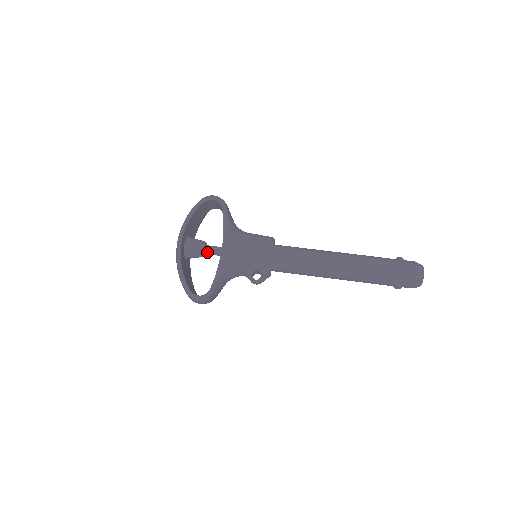
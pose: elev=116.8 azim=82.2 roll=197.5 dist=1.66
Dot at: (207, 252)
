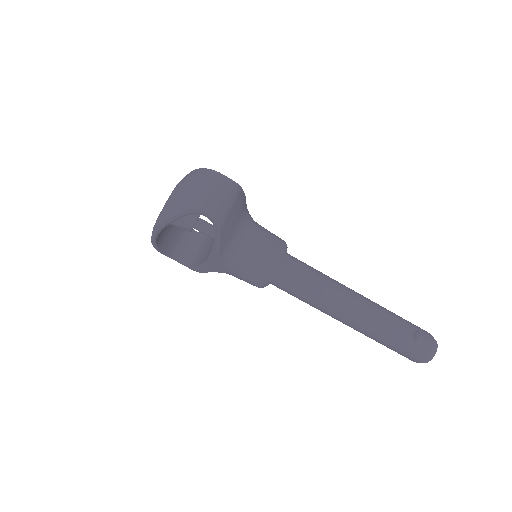
Dot at: (196, 229)
